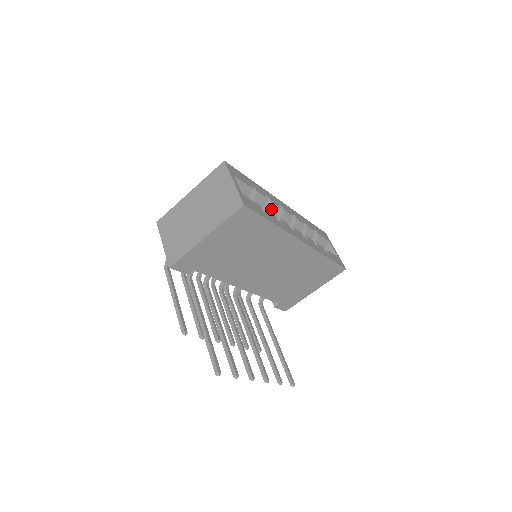
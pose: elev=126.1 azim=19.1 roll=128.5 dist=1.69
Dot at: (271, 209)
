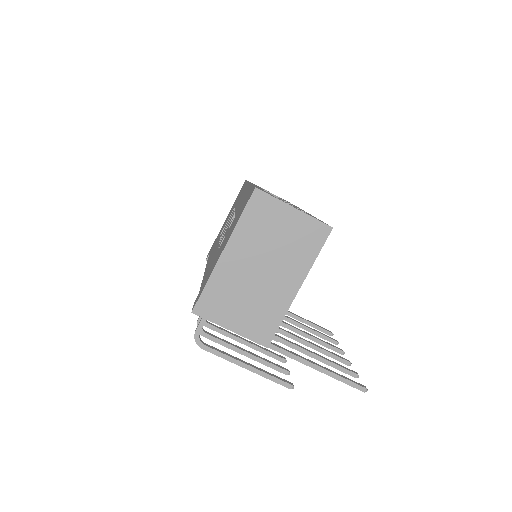
Dot at: occluded
